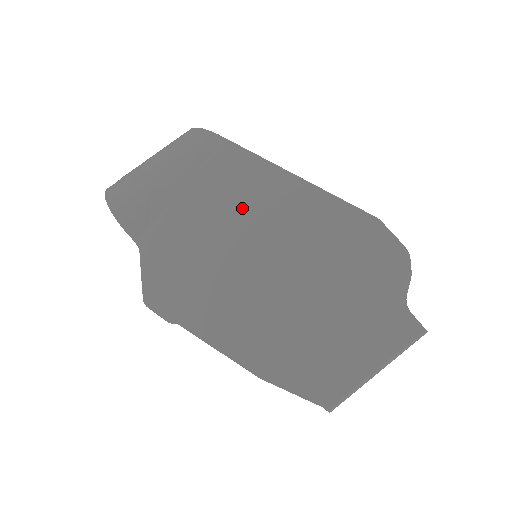
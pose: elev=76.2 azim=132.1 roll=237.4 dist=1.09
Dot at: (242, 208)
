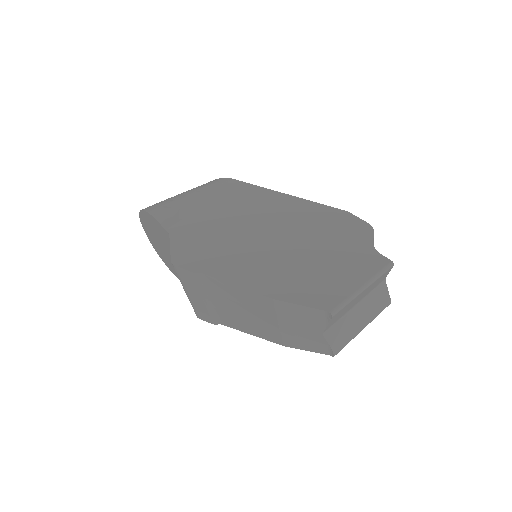
Dot at: (251, 210)
